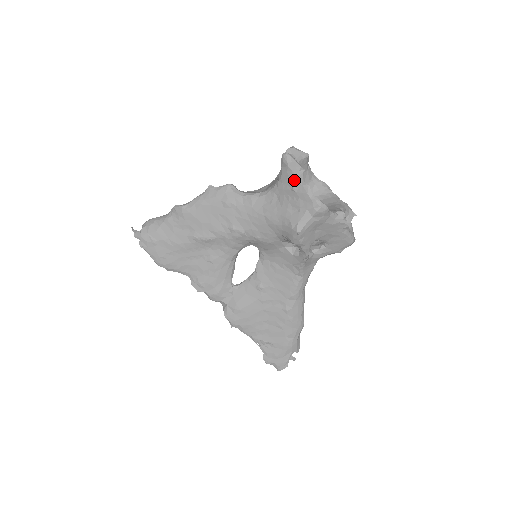
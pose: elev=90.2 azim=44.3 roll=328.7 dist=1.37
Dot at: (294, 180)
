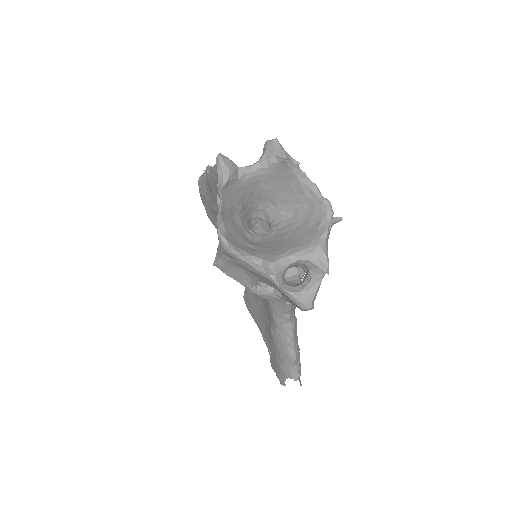
Dot at: (218, 195)
